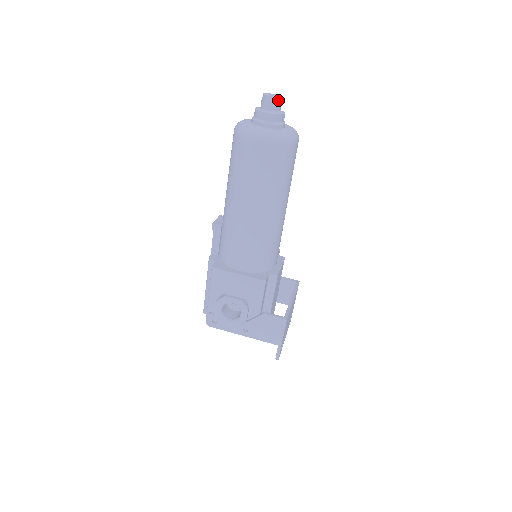
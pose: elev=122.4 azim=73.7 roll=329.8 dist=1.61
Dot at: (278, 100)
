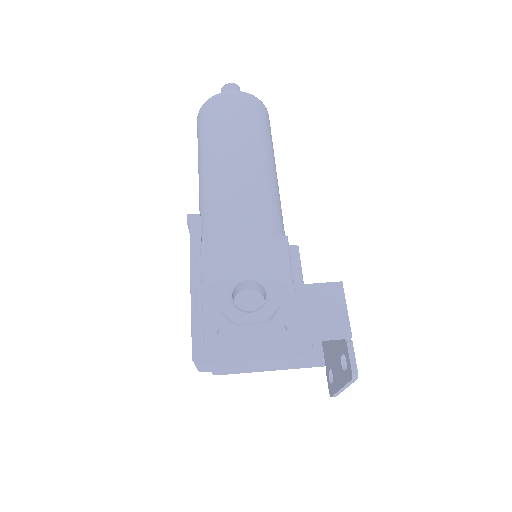
Dot at: (238, 88)
